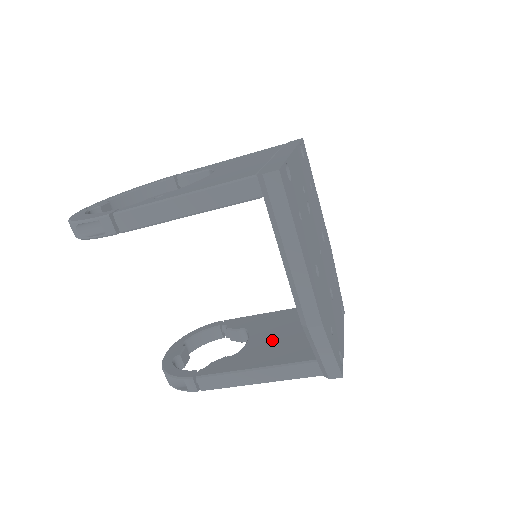
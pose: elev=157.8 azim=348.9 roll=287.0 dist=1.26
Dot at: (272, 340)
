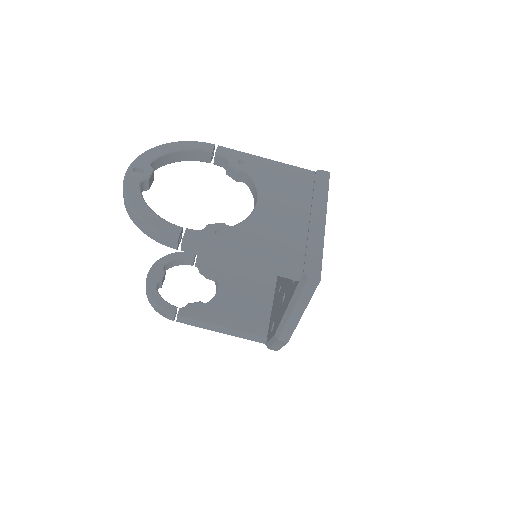
Dot at: (237, 300)
